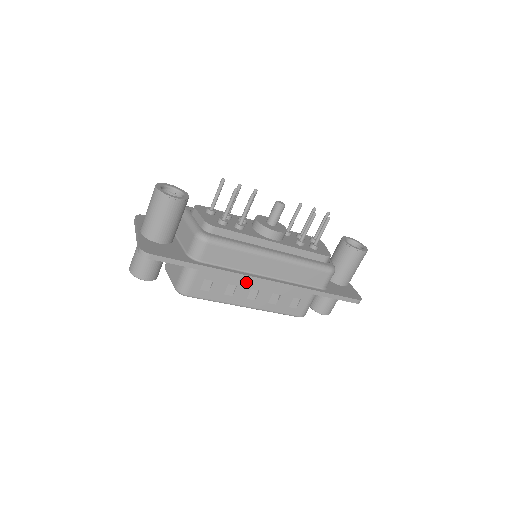
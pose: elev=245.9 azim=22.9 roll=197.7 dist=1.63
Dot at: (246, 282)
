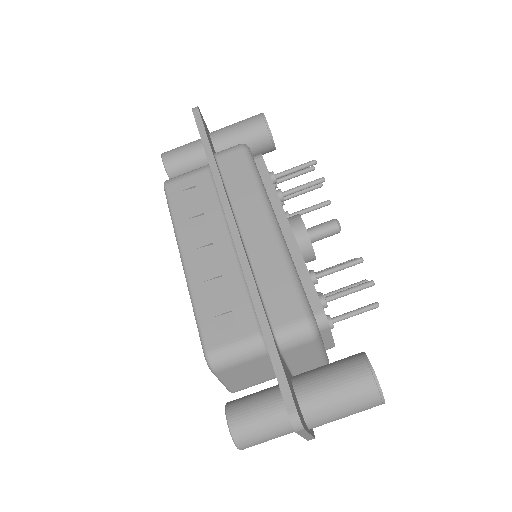
Dot at: (218, 230)
